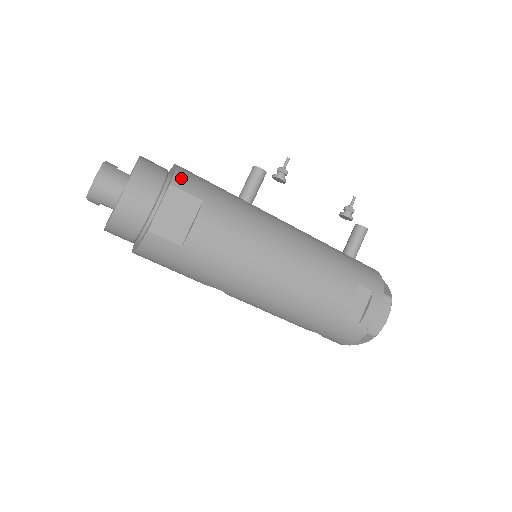
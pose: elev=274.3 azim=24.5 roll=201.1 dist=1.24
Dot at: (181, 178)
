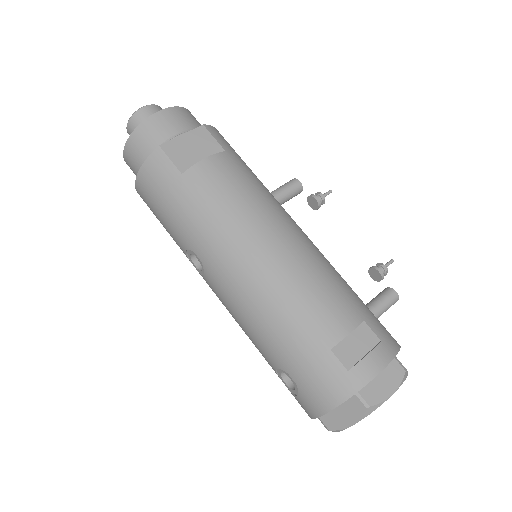
Dot at: (216, 131)
